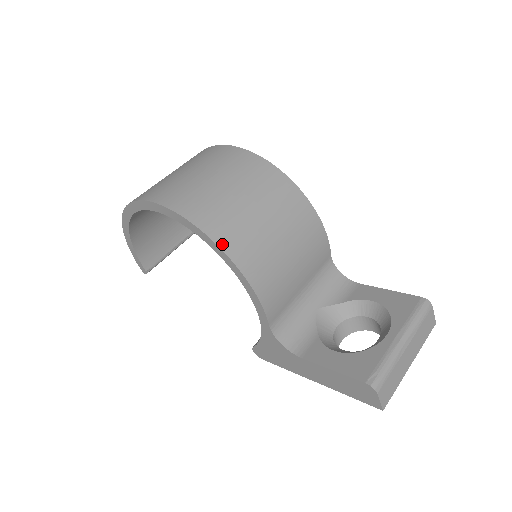
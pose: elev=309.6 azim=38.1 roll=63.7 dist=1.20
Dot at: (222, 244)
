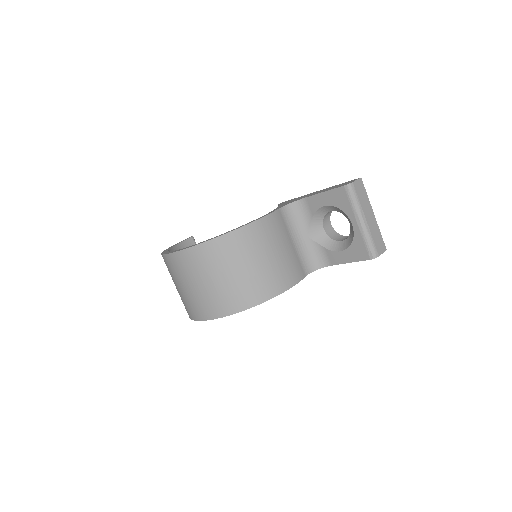
Dot at: (257, 302)
